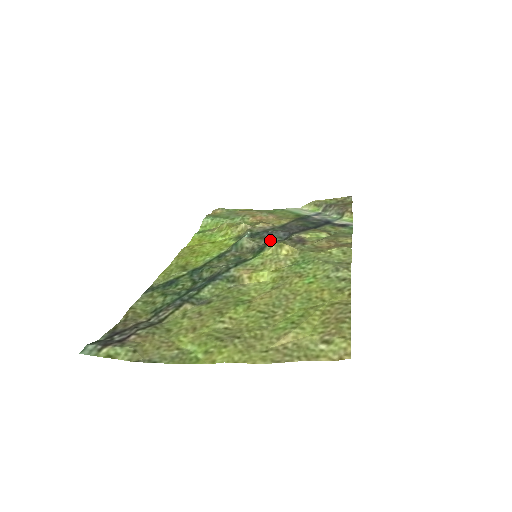
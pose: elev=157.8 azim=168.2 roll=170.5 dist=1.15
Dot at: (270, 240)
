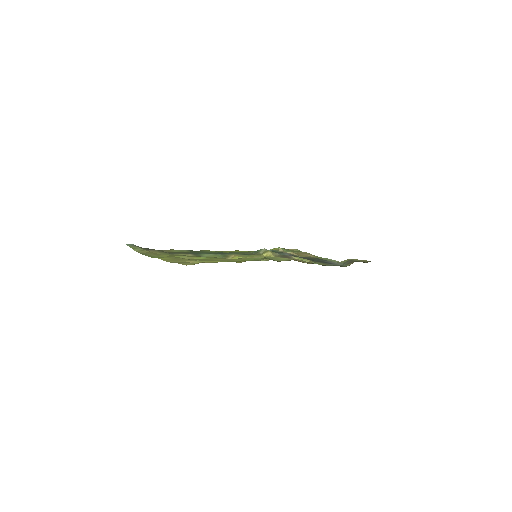
Dot at: occluded
